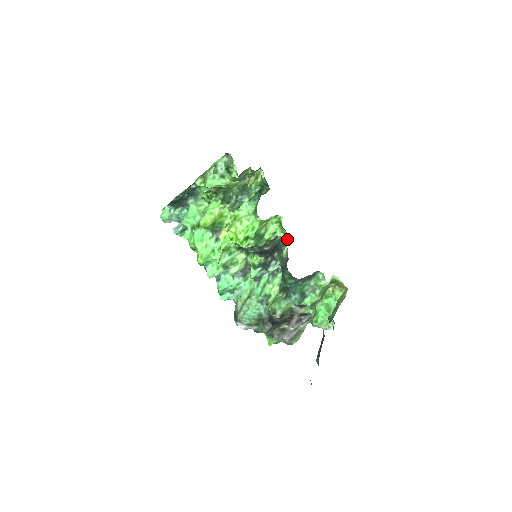
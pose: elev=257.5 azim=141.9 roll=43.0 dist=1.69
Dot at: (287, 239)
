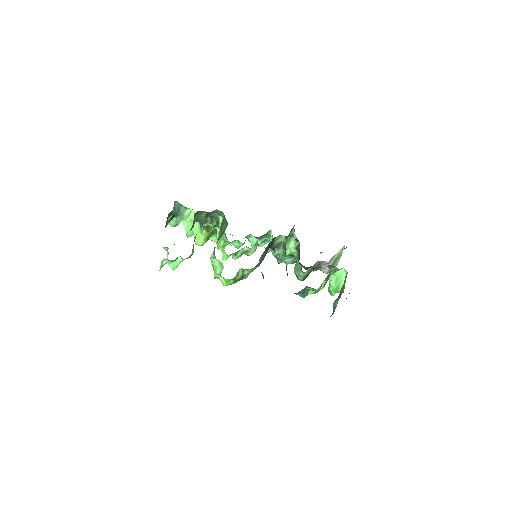
Dot at: (263, 277)
